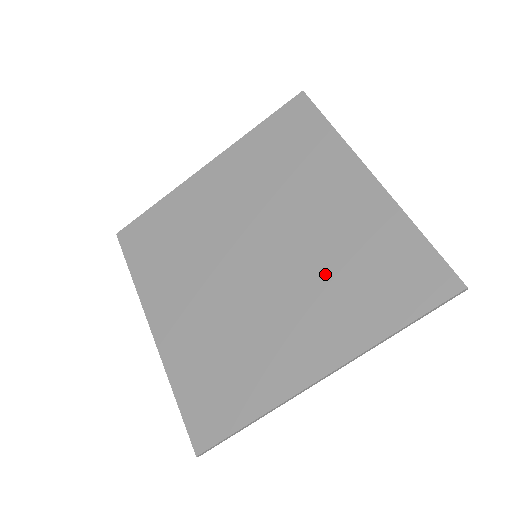
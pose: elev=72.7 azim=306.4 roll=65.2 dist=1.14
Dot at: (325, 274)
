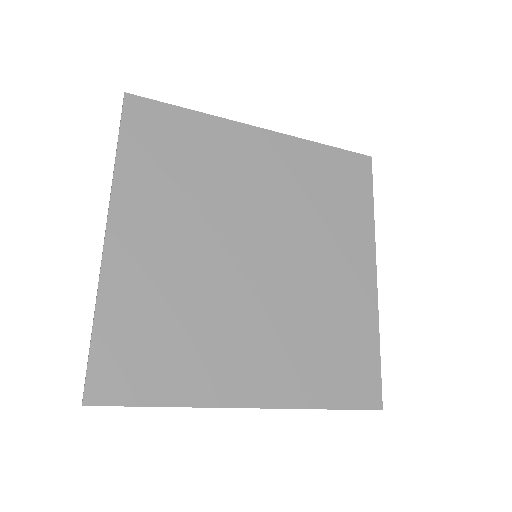
Dot at: (302, 322)
